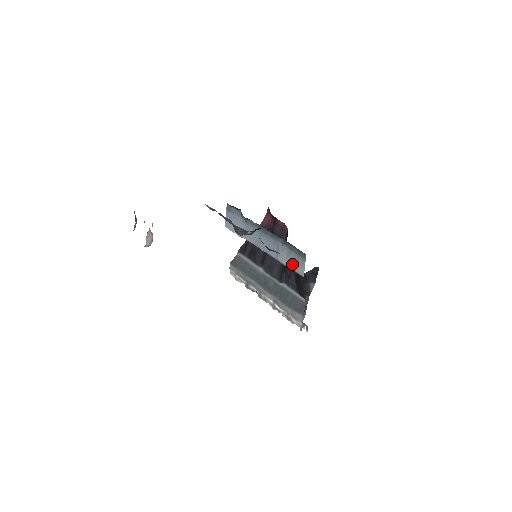
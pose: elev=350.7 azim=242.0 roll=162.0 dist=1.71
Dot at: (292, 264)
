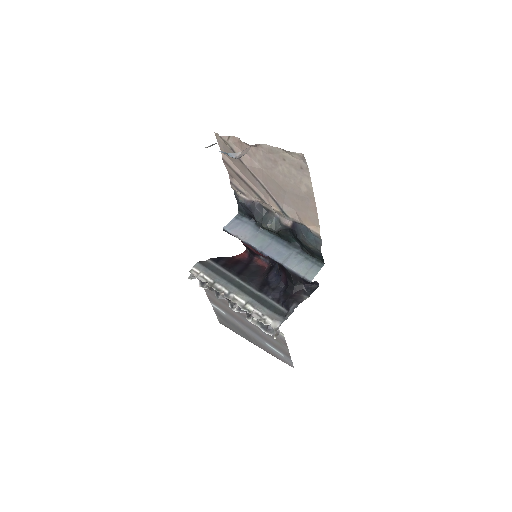
Dot at: (302, 269)
